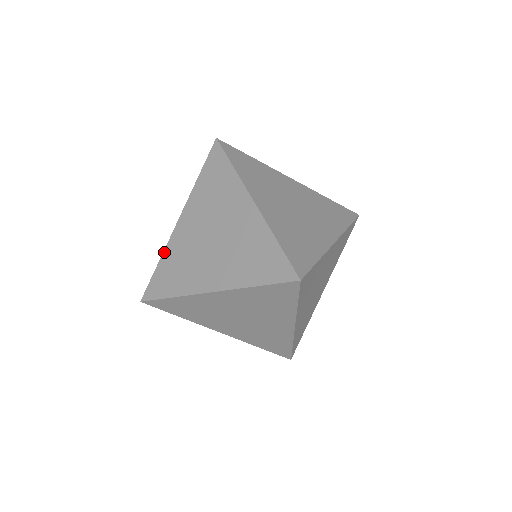
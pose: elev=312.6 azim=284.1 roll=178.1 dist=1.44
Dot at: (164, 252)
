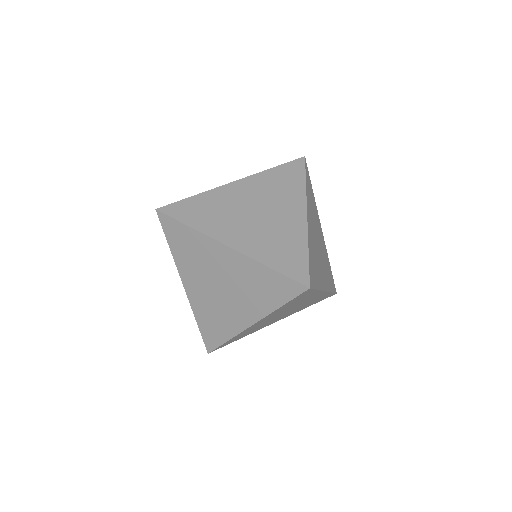
Dot at: occluded
